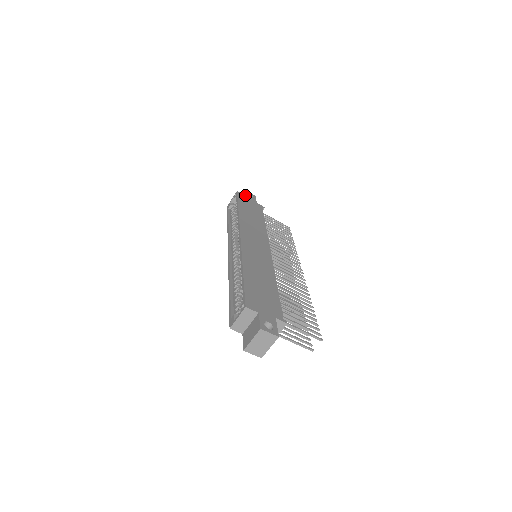
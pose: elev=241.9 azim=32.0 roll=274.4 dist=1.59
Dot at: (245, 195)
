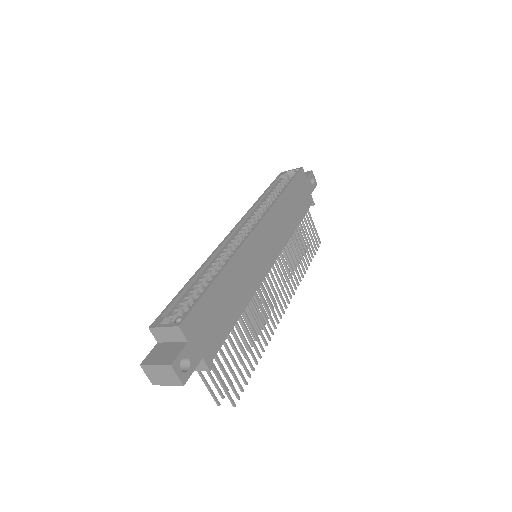
Dot at: (307, 177)
